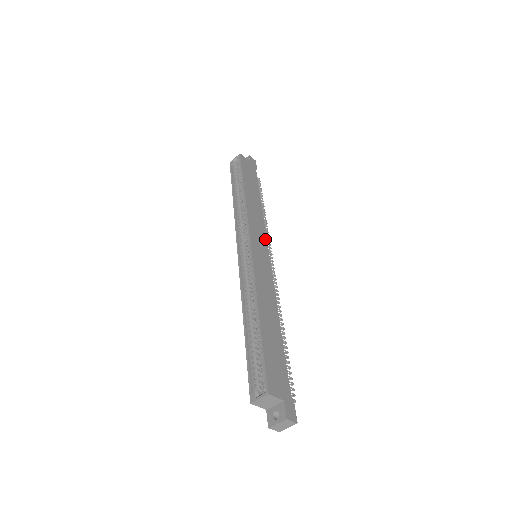
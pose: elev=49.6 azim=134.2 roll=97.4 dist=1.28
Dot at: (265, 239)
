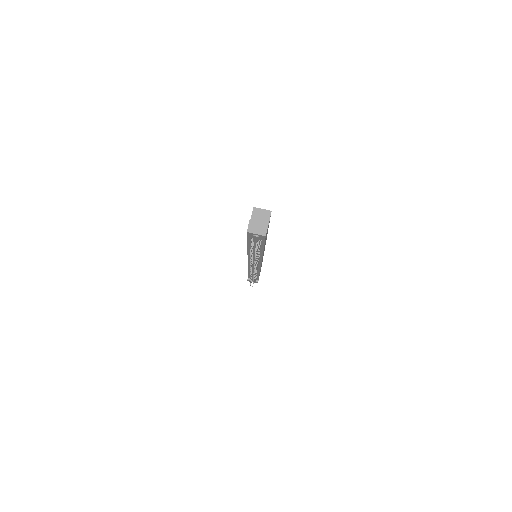
Dot at: occluded
